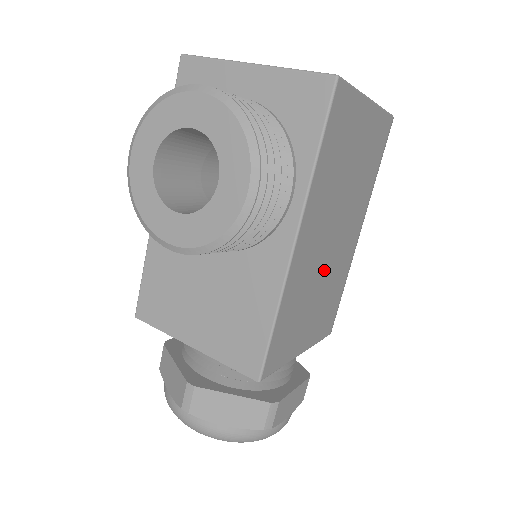
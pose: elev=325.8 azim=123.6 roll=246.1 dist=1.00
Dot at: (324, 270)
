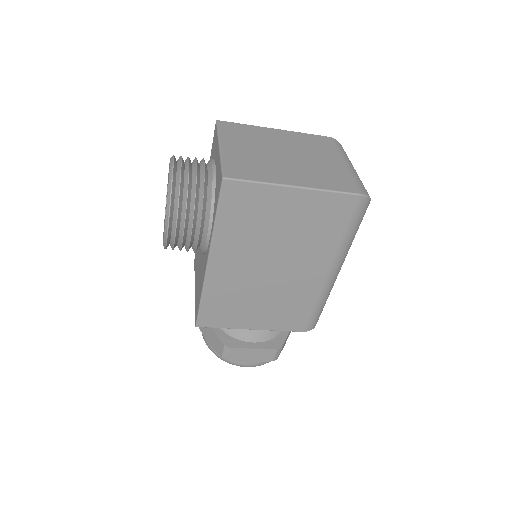
Dot at: (265, 286)
